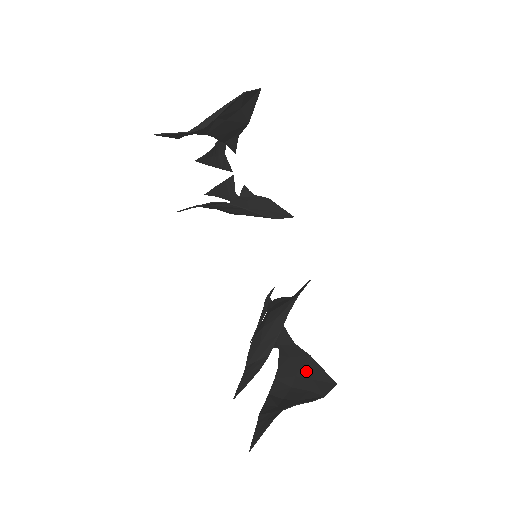
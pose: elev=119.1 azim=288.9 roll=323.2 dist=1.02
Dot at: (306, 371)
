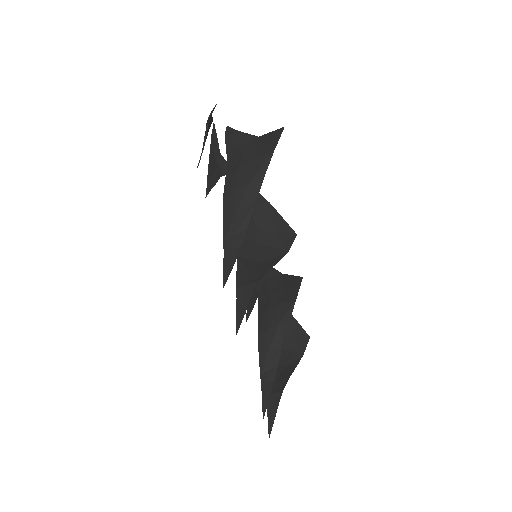
Dot at: occluded
